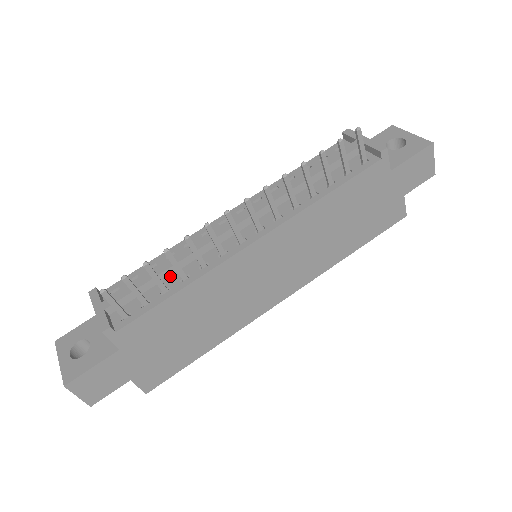
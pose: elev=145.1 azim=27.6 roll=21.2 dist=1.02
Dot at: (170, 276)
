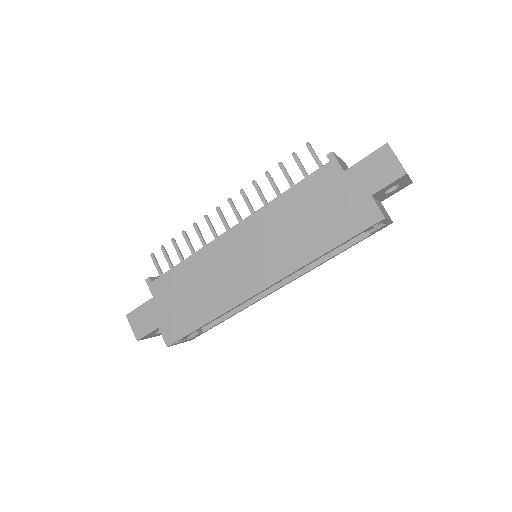
Dot at: occluded
